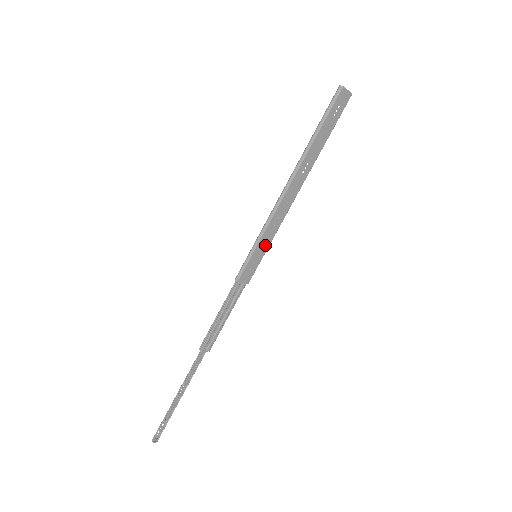
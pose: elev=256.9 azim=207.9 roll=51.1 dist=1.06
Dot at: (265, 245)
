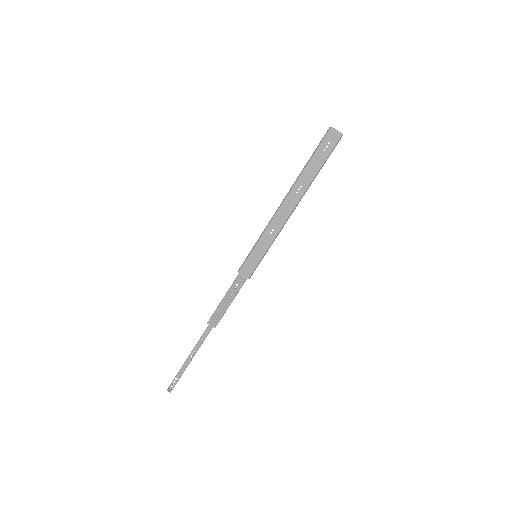
Dot at: (263, 248)
